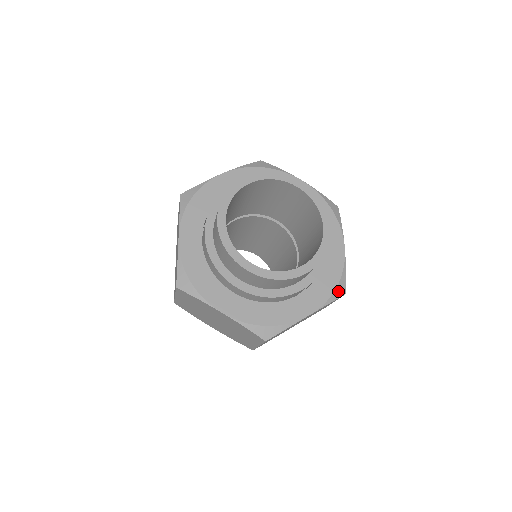
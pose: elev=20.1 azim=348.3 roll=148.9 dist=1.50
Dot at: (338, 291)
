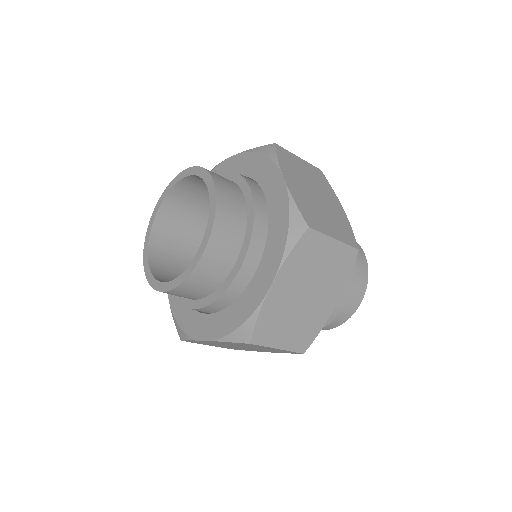
Dot at: (239, 334)
